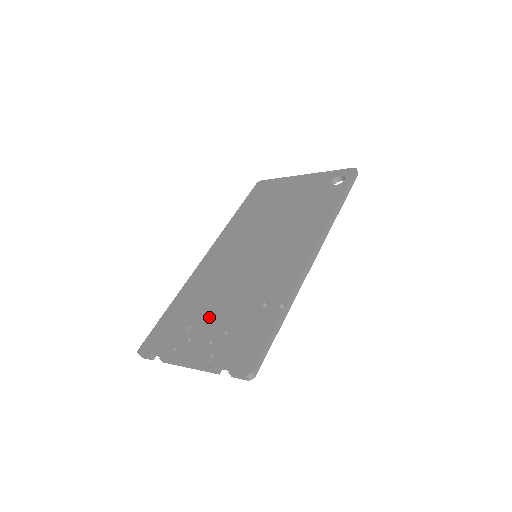
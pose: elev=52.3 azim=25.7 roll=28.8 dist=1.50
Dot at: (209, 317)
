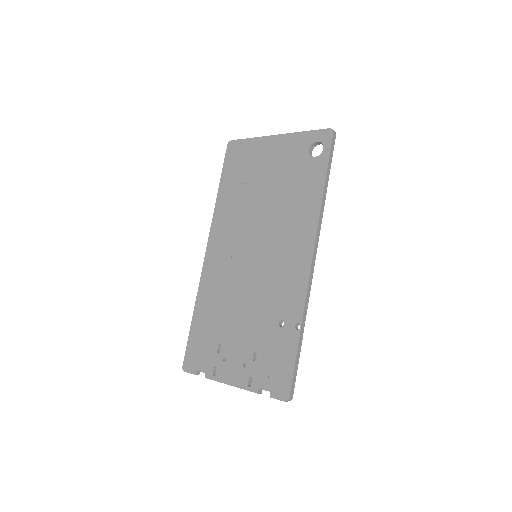
Dot at: (234, 334)
